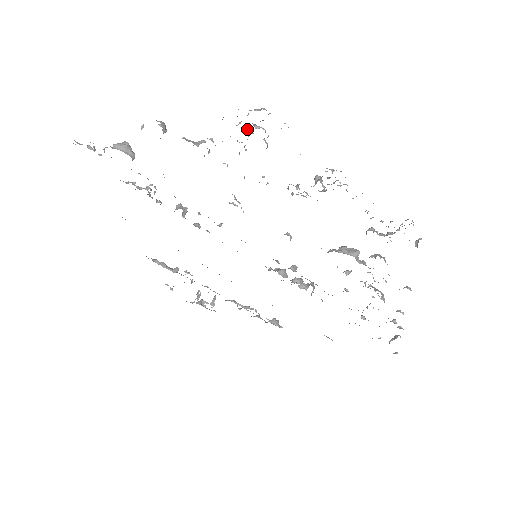
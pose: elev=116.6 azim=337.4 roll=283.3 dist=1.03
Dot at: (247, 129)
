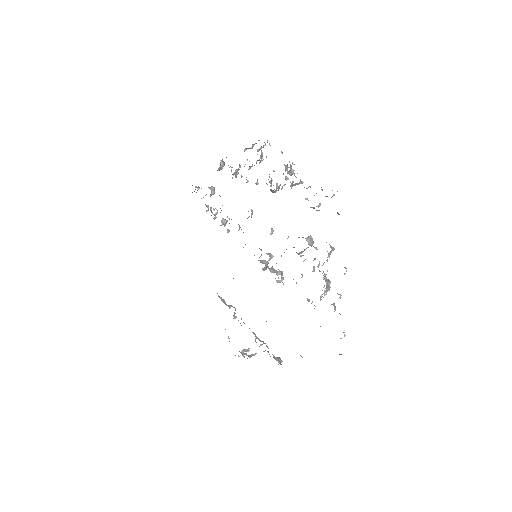
Dot at: occluded
